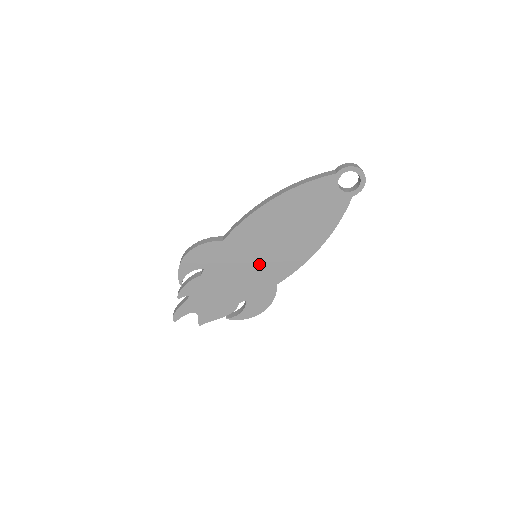
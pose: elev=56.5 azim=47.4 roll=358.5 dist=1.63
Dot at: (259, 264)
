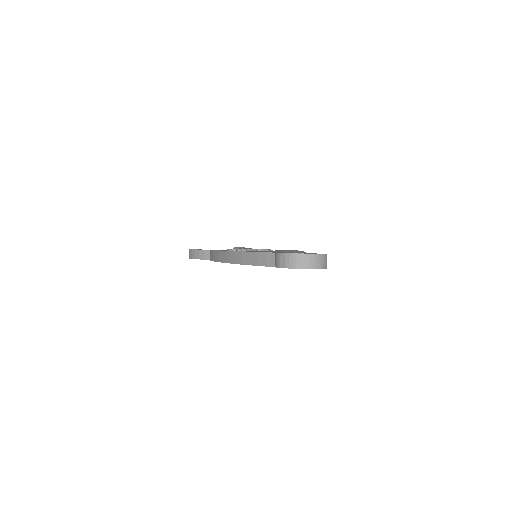
Dot at: occluded
